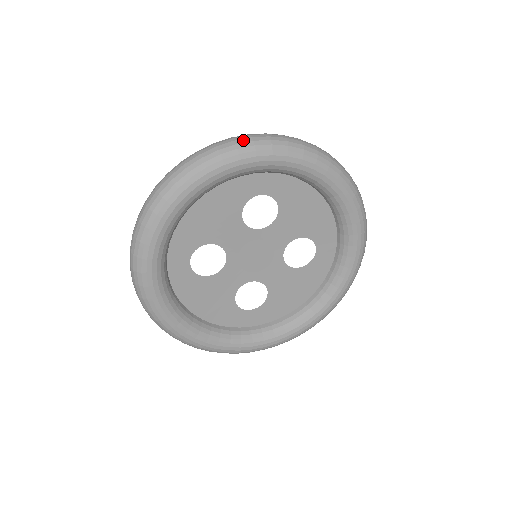
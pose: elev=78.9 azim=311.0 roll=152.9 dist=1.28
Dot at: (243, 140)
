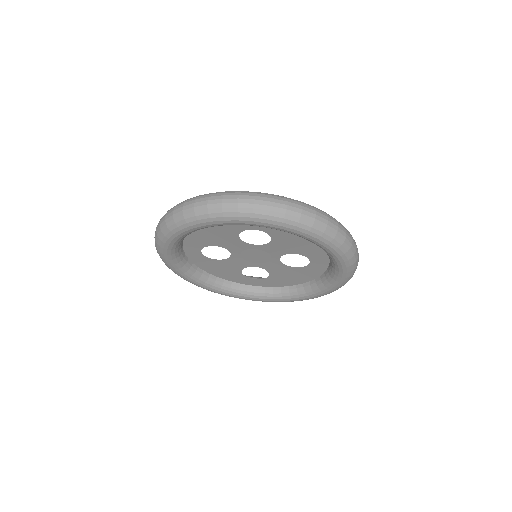
Dot at: (229, 204)
